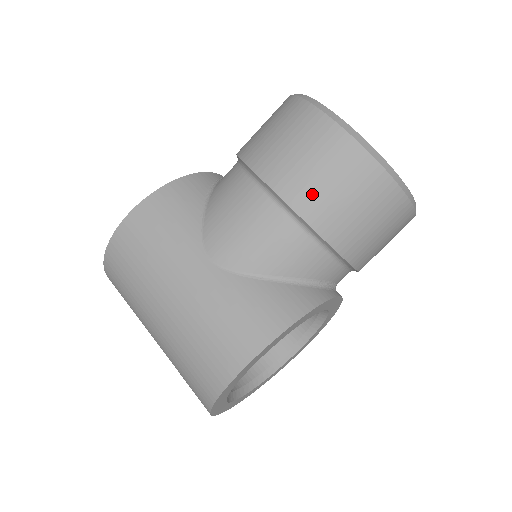
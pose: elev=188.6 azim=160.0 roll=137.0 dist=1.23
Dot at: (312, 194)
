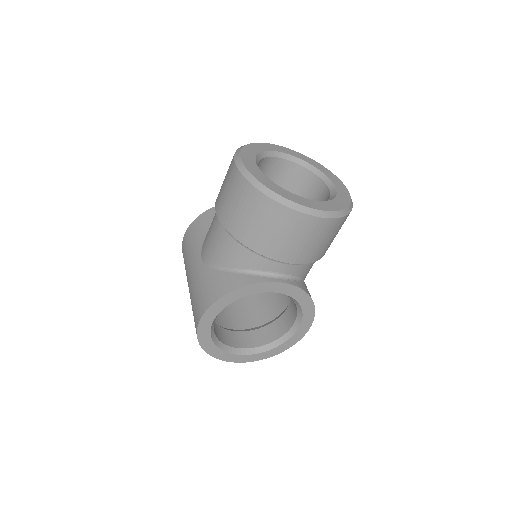
Dot at: (228, 213)
